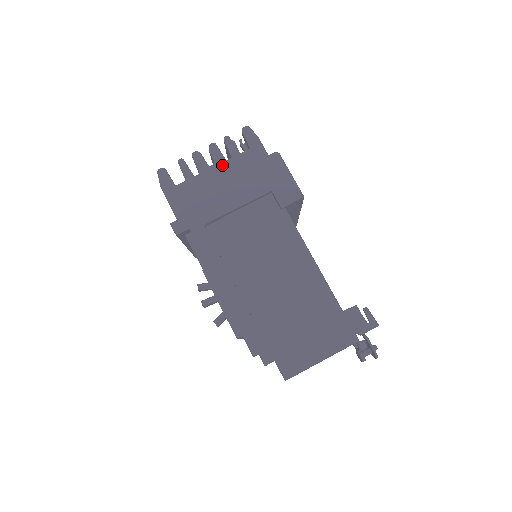
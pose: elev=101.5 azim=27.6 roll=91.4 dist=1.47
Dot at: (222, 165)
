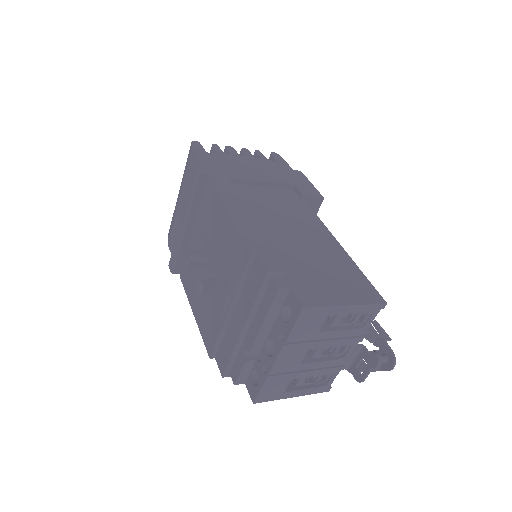
Dot at: (252, 159)
